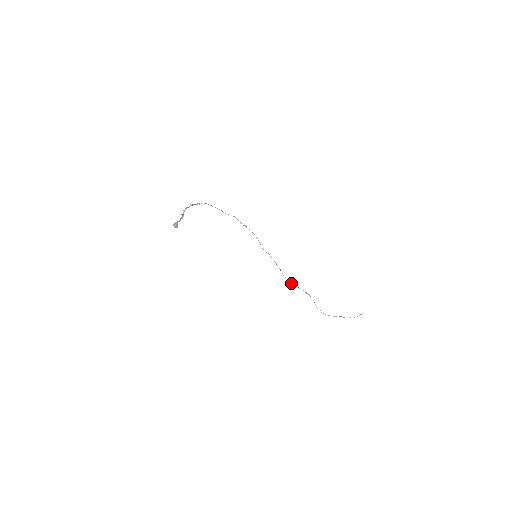
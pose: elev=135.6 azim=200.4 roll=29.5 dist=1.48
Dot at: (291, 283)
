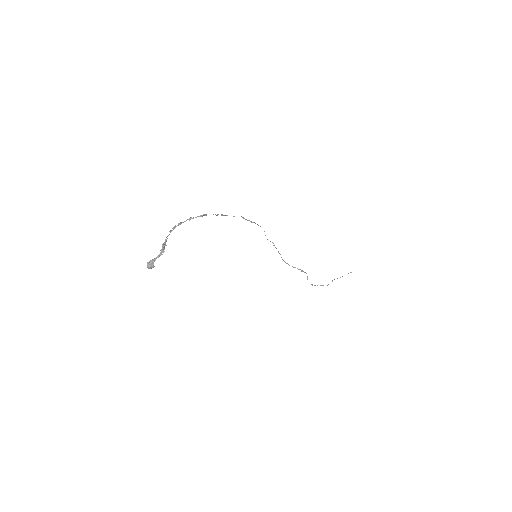
Dot at: (288, 264)
